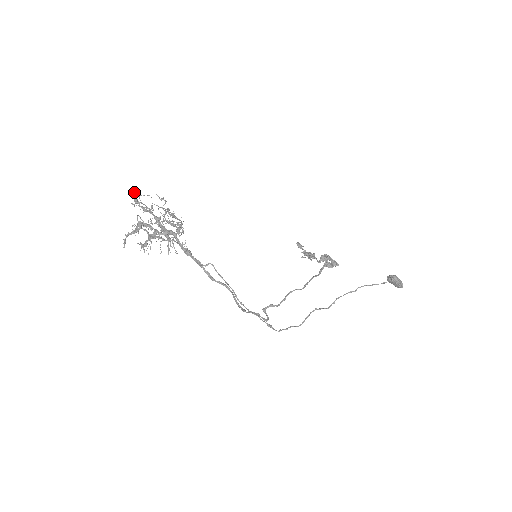
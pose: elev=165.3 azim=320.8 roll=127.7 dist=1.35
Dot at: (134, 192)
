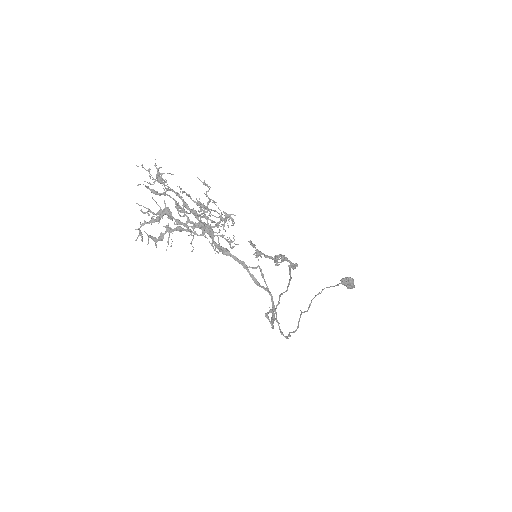
Dot at: (156, 167)
